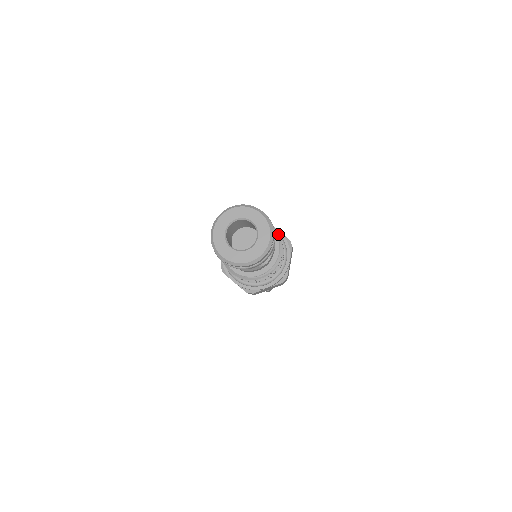
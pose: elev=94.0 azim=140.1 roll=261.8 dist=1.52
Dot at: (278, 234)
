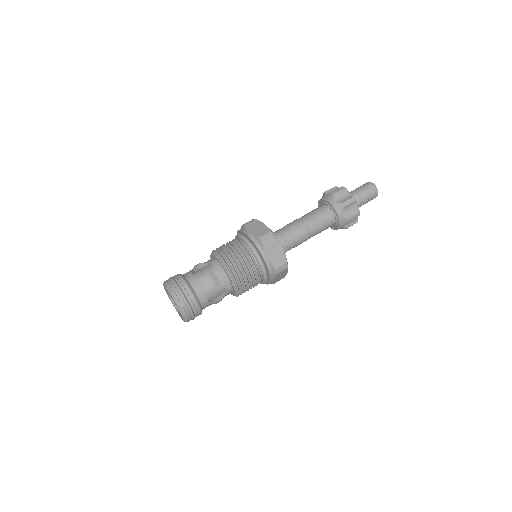
Dot at: (223, 261)
